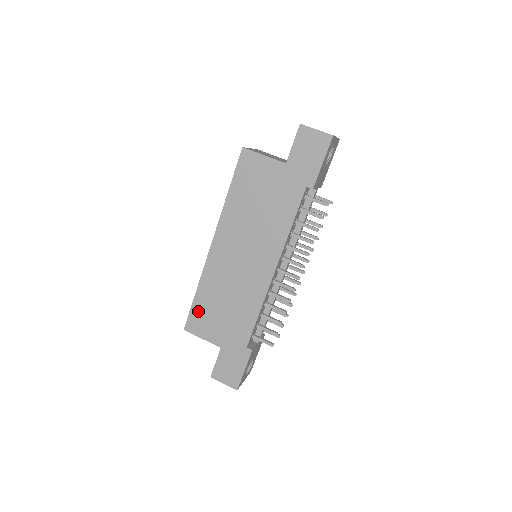
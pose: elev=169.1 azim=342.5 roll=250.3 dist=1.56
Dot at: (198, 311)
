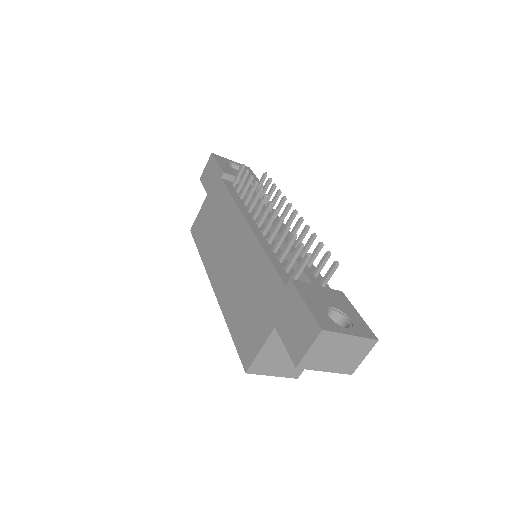
Dot at: (240, 338)
